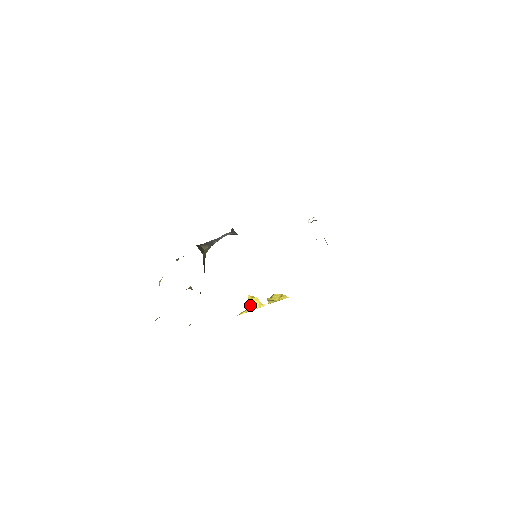
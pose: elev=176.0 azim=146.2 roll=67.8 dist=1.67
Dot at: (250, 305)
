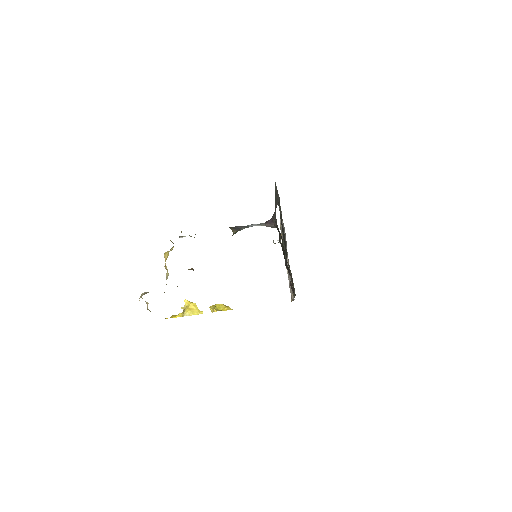
Dot at: (186, 310)
